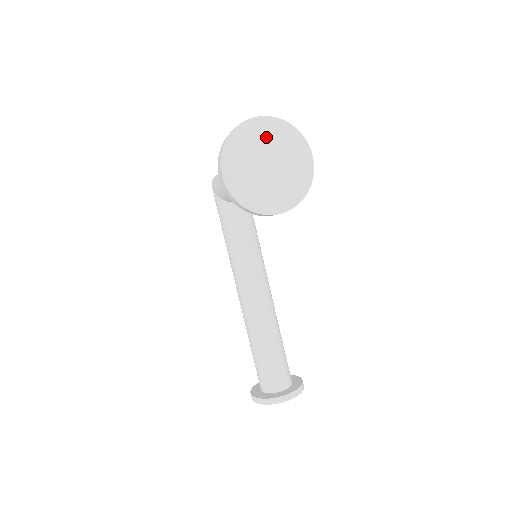
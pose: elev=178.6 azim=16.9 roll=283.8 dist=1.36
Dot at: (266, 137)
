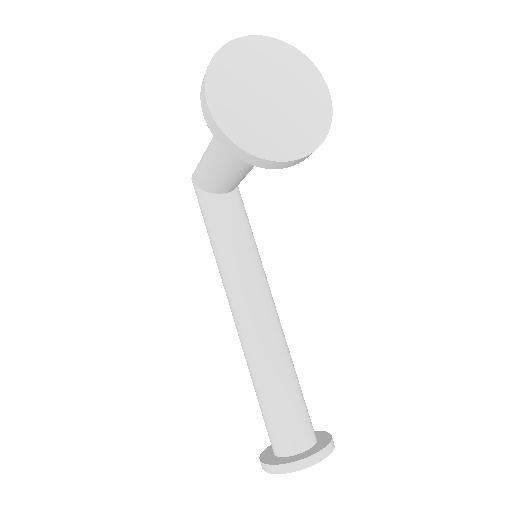
Dot at: (265, 61)
